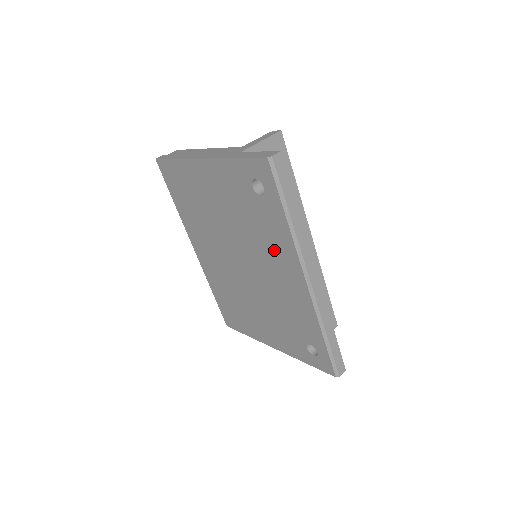
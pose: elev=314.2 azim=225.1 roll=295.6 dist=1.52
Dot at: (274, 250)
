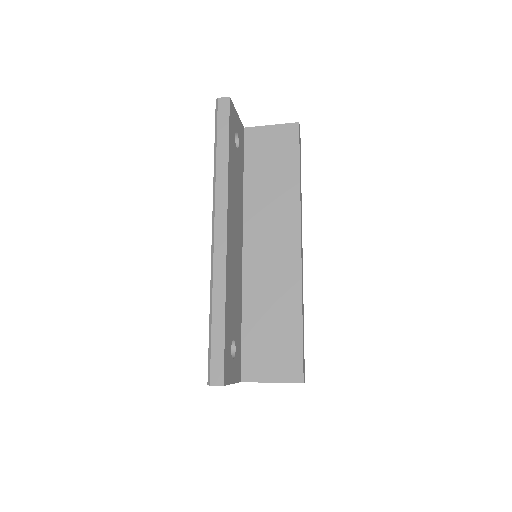
Dot at: occluded
